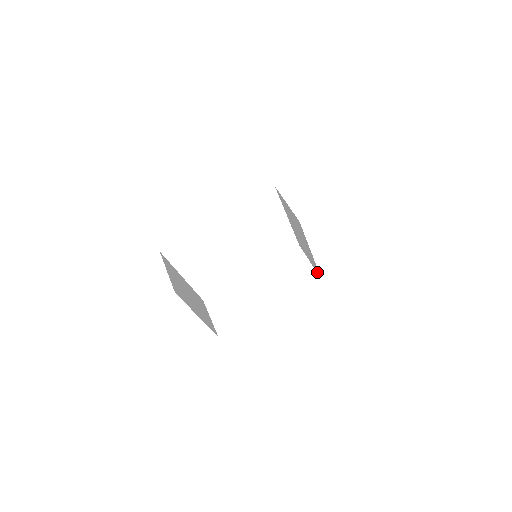
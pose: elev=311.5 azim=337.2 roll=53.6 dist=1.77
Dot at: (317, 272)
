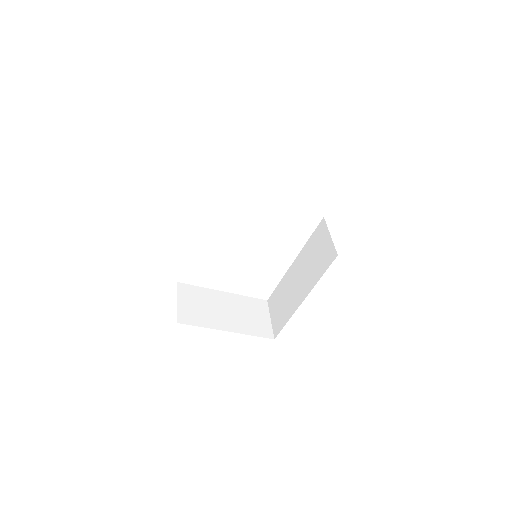
Dot at: occluded
